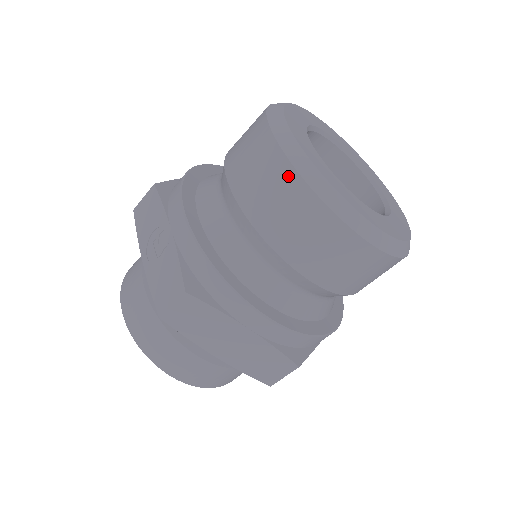
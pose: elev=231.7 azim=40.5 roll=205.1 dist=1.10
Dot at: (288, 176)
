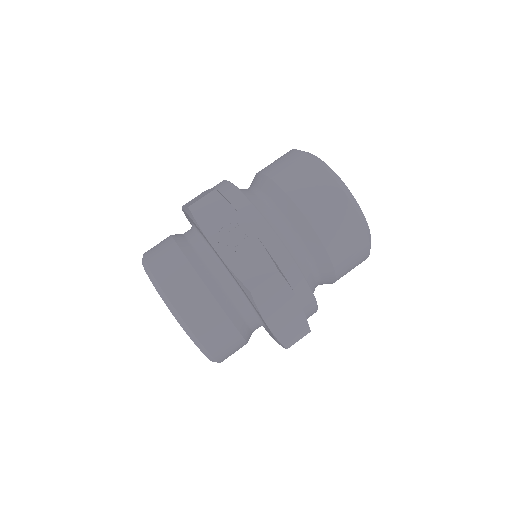
Dot at: (342, 200)
